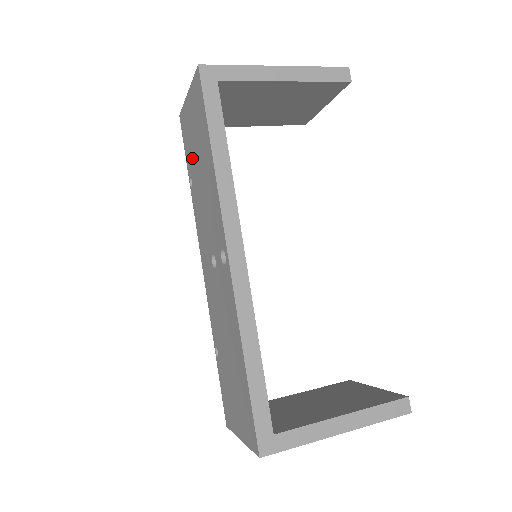
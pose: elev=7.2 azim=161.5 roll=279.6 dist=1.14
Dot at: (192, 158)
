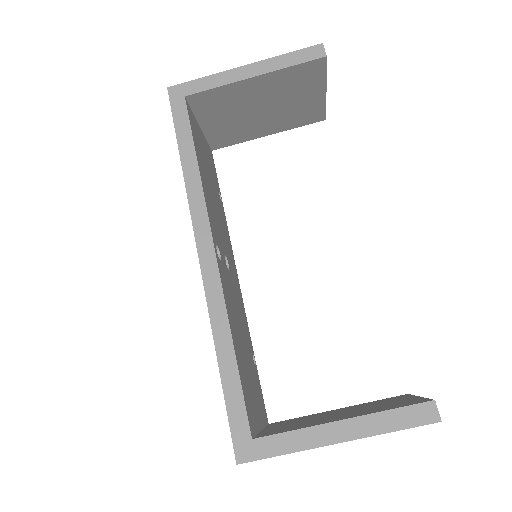
Dot at: occluded
